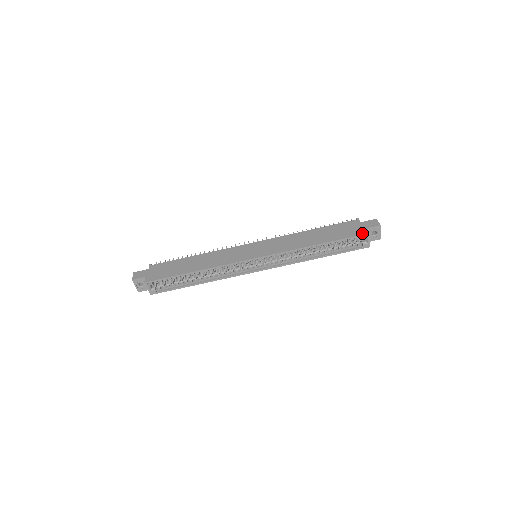
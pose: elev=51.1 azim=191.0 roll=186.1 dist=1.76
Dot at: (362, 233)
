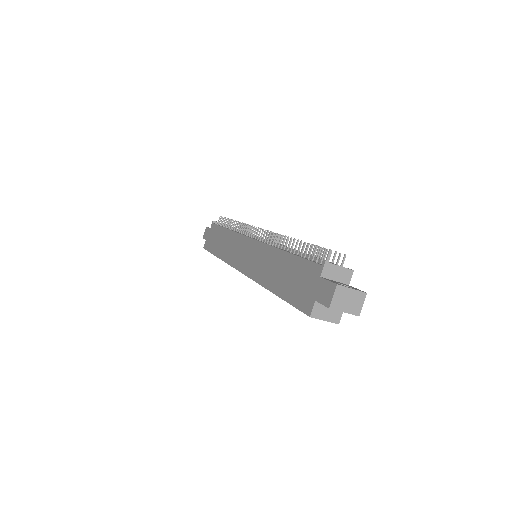
Dot at: (304, 309)
